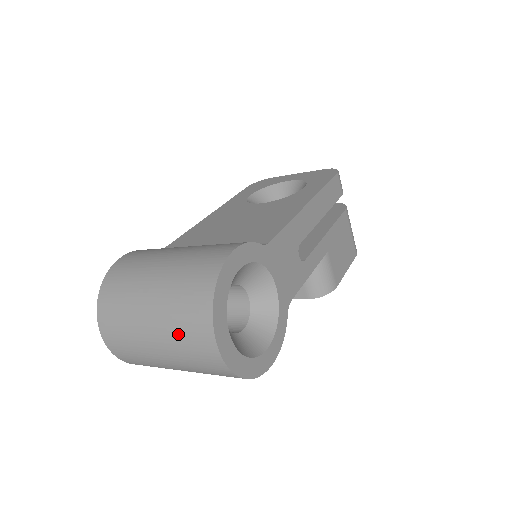
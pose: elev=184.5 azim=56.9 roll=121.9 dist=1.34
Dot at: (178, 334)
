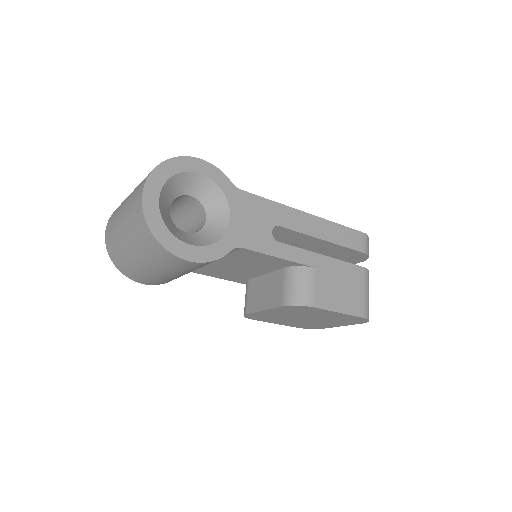
Dot at: (134, 193)
